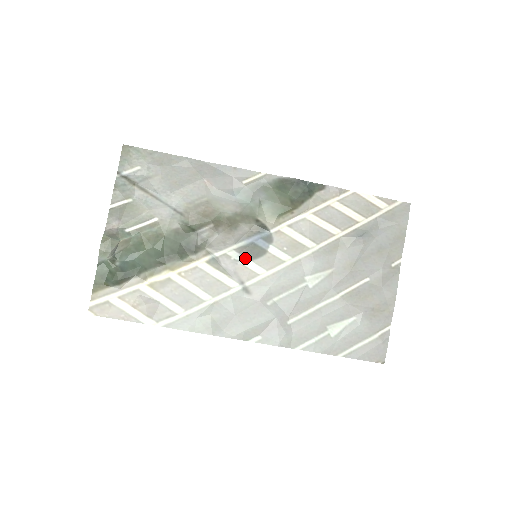
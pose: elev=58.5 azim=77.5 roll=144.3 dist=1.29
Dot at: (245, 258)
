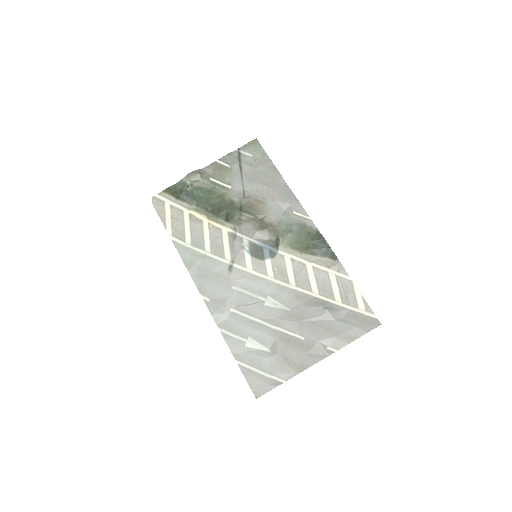
Dot at: (249, 251)
